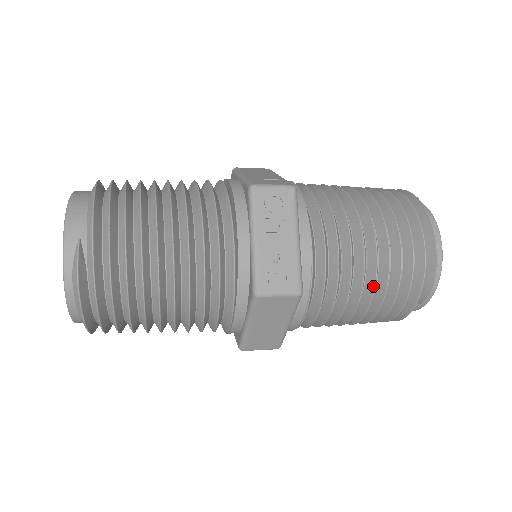
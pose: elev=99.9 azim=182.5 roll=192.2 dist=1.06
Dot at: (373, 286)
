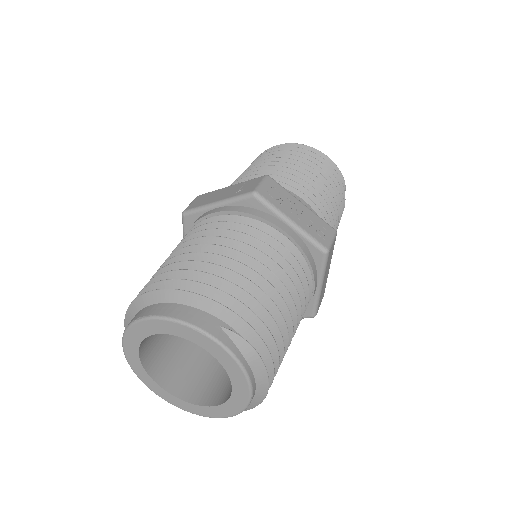
Dot at: (335, 204)
